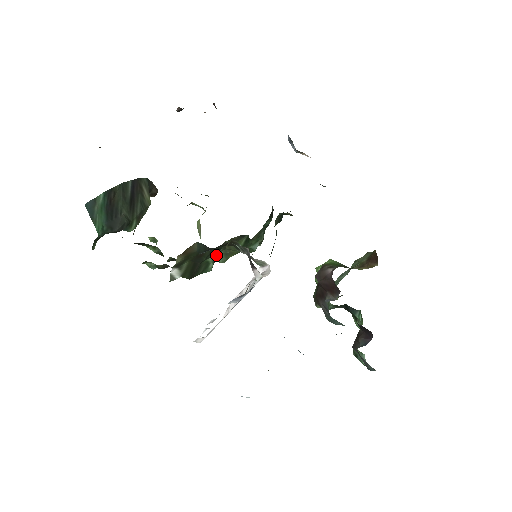
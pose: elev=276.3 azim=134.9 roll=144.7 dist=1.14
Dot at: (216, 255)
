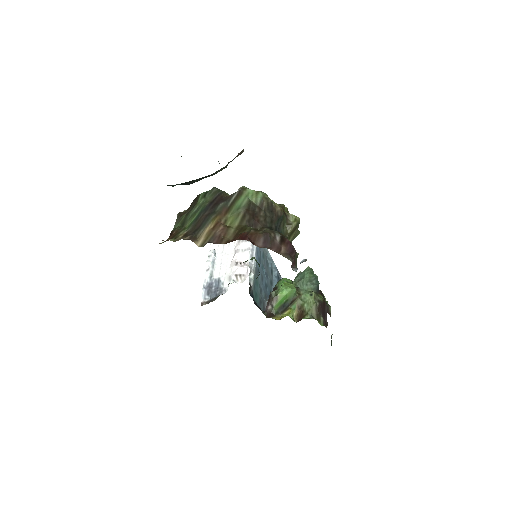
Dot at: occluded
